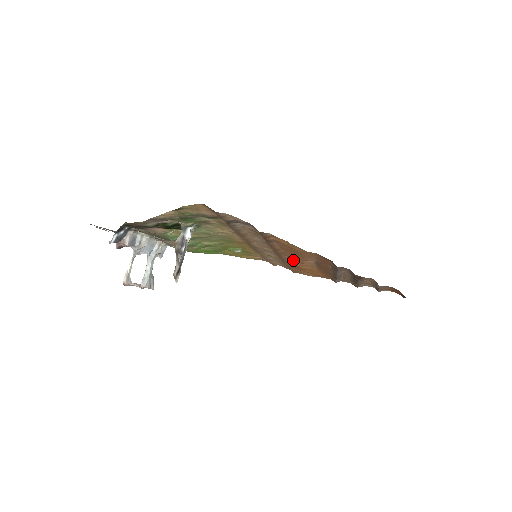
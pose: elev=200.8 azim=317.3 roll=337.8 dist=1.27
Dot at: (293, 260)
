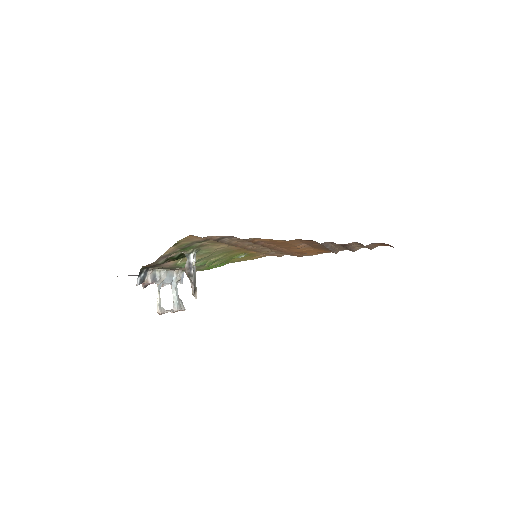
Dot at: occluded
